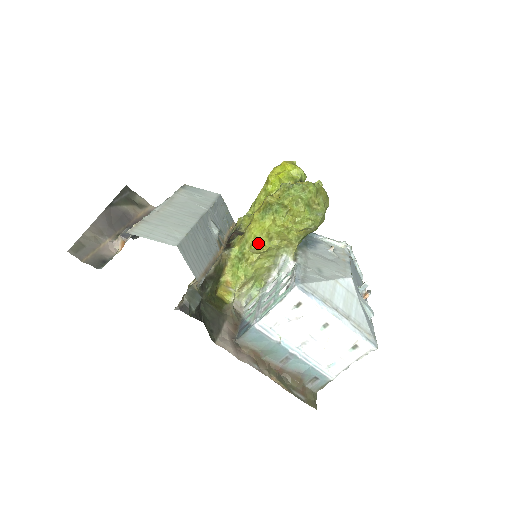
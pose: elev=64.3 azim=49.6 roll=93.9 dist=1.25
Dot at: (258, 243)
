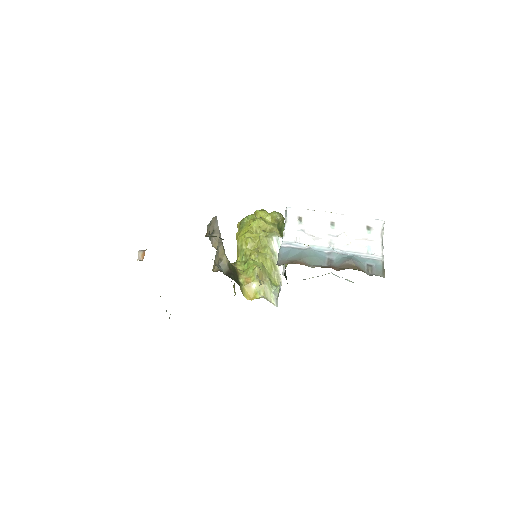
Dot at: (249, 237)
